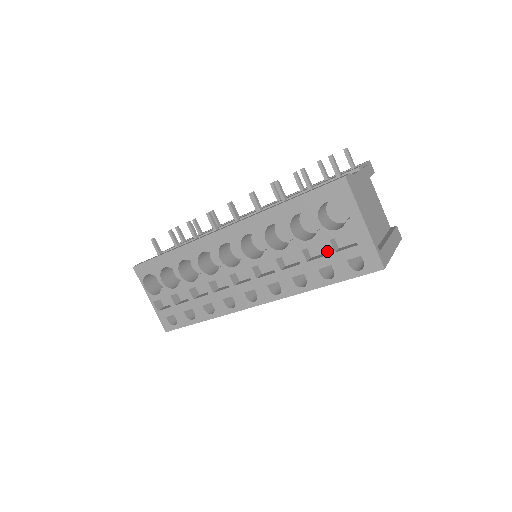
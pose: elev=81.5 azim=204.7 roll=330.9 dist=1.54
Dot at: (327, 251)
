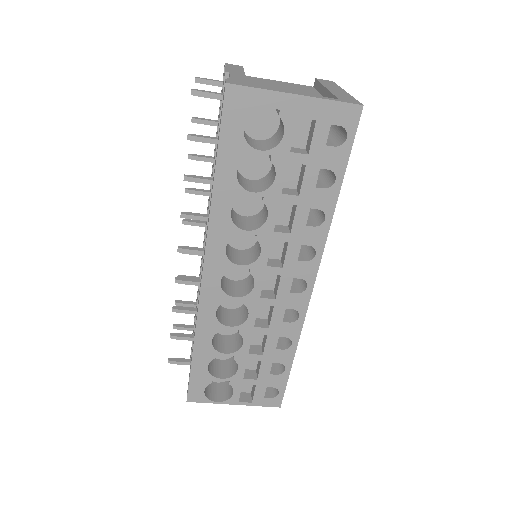
Dot at: (301, 163)
